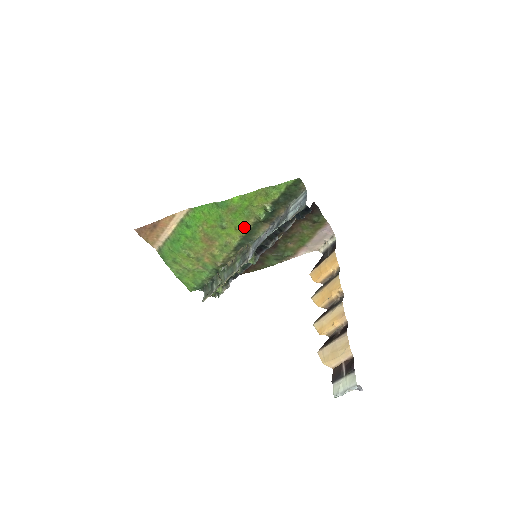
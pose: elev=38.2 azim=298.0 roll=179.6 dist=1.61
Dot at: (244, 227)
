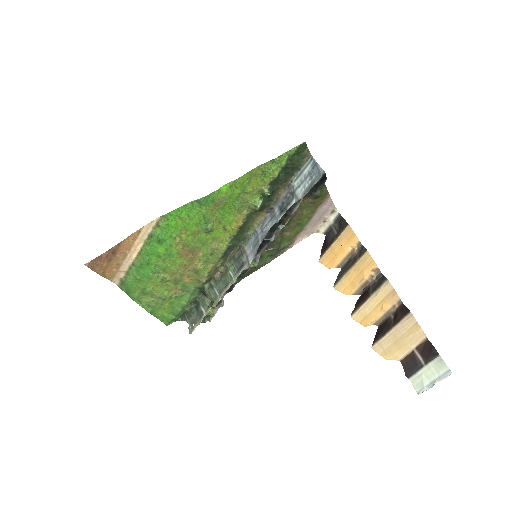
Dot at: (235, 224)
